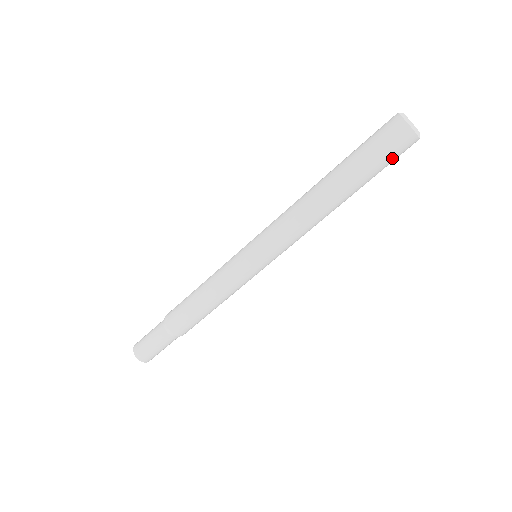
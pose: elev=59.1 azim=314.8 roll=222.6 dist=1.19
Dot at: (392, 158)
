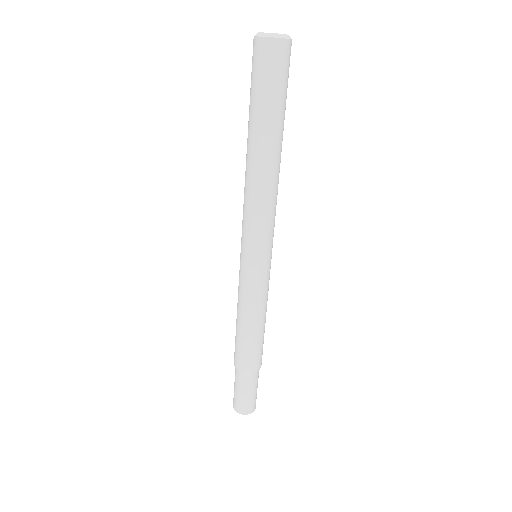
Dot at: (285, 77)
